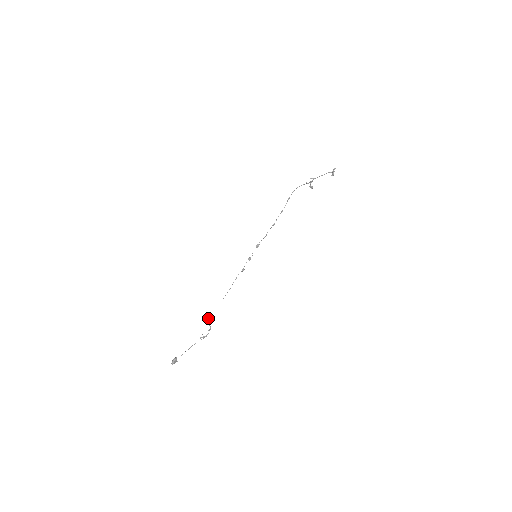
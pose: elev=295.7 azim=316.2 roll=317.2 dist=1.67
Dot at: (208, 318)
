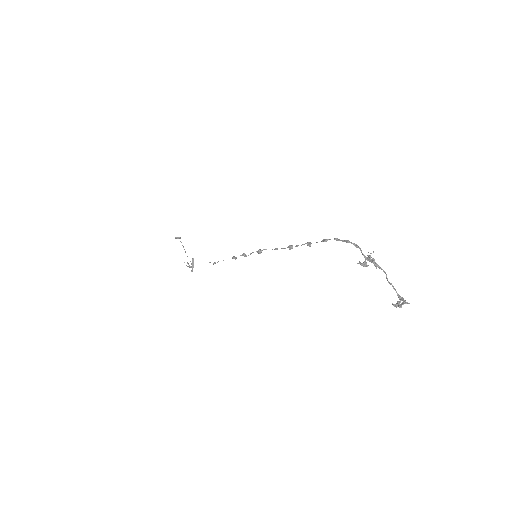
Dot at: (193, 259)
